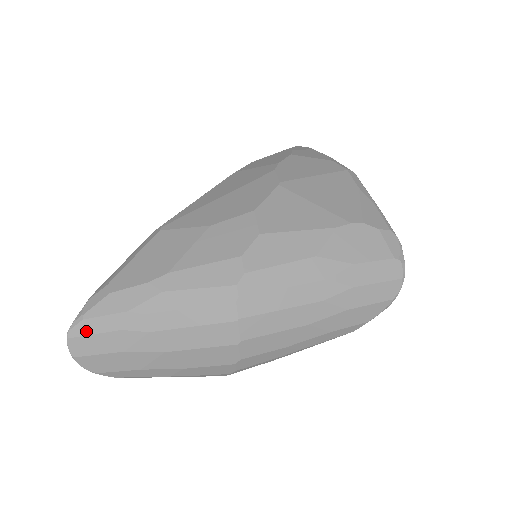
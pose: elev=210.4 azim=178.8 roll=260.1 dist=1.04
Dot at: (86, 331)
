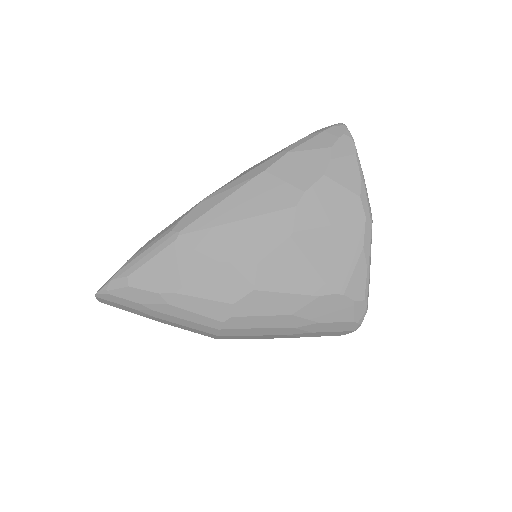
Dot at: (110, 299)
